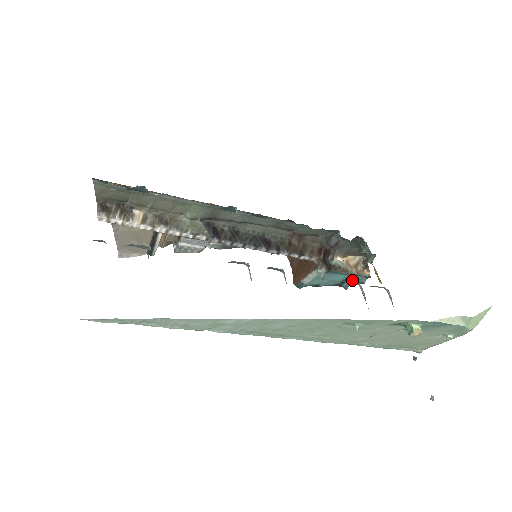
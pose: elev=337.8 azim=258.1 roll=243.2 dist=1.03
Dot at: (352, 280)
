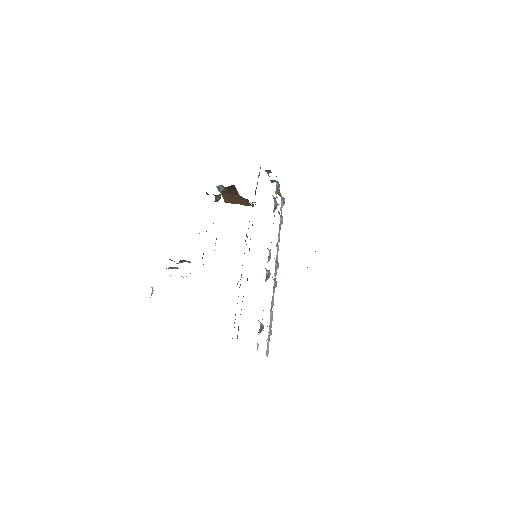
Dot at: occluded
